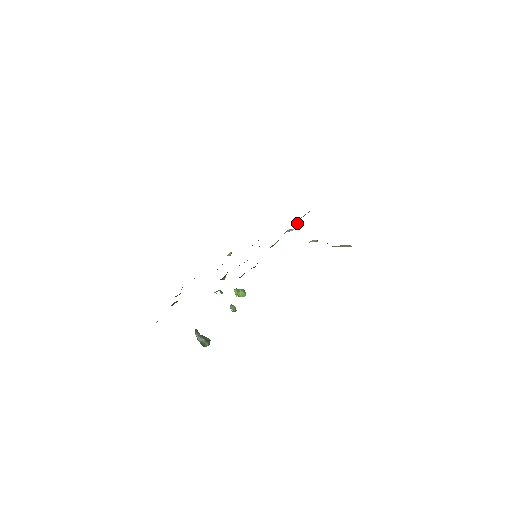
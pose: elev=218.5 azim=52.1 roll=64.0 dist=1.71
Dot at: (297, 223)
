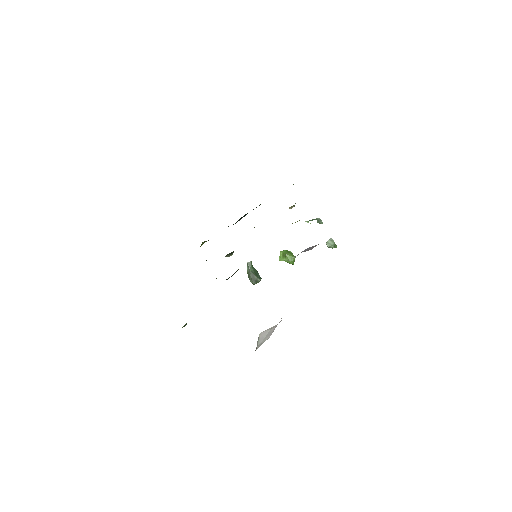
Dot at: (304, 250)
